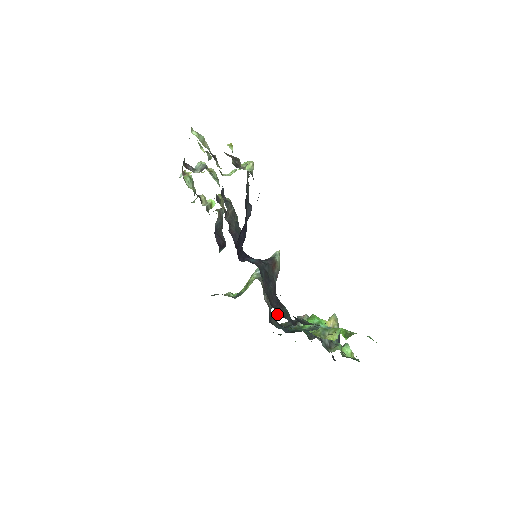
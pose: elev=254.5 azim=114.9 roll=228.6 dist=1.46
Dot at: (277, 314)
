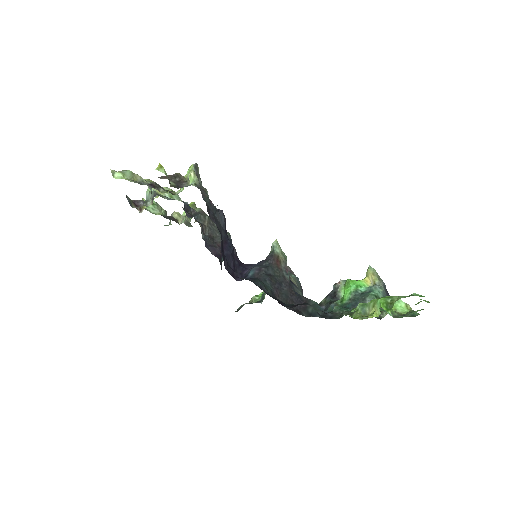
Dot at: (305, 316)
